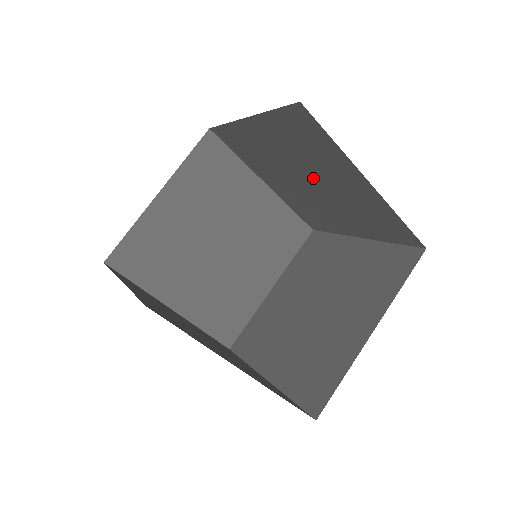
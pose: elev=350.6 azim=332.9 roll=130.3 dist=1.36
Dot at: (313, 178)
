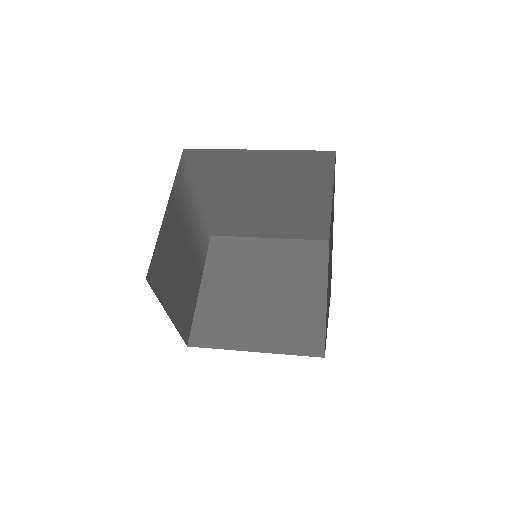
Dot at: occluded
